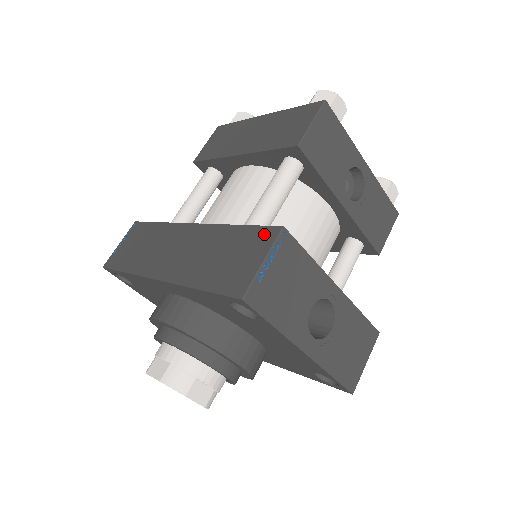
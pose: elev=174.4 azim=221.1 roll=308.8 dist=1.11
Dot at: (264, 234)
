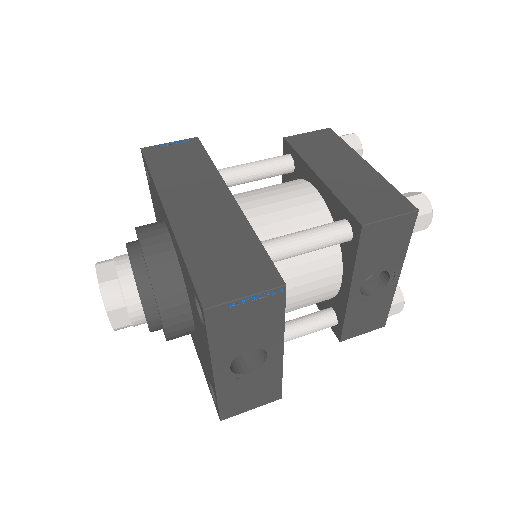
Dot at: (268, 273)
